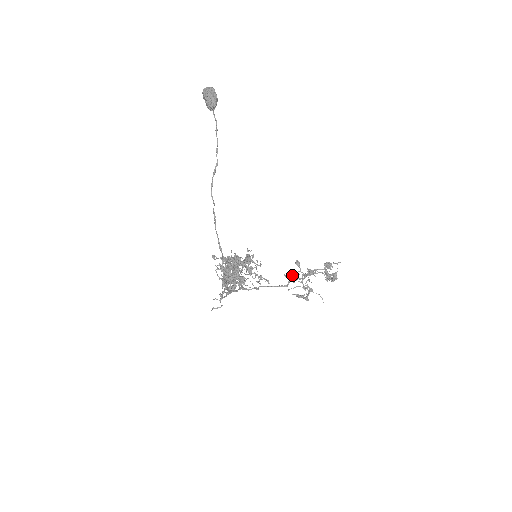
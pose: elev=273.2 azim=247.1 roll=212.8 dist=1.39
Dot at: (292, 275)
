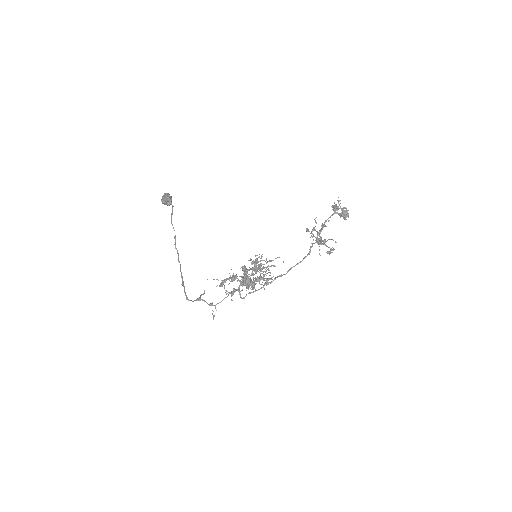
Dot at: (316, 241)
